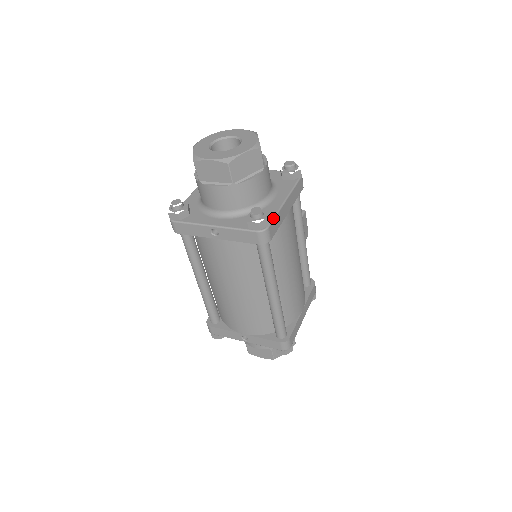
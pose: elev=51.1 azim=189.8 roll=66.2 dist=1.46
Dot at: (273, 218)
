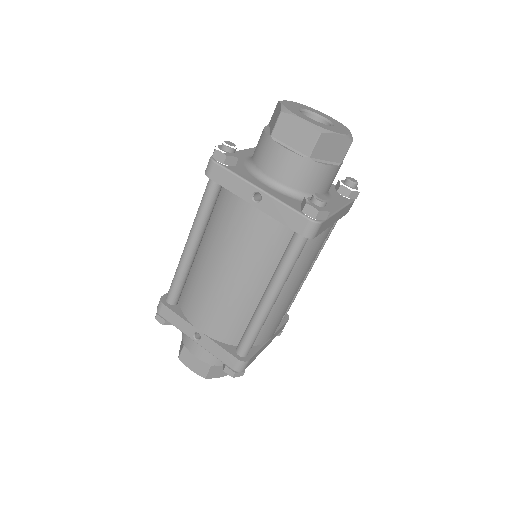
Dot at: (328, 217)
